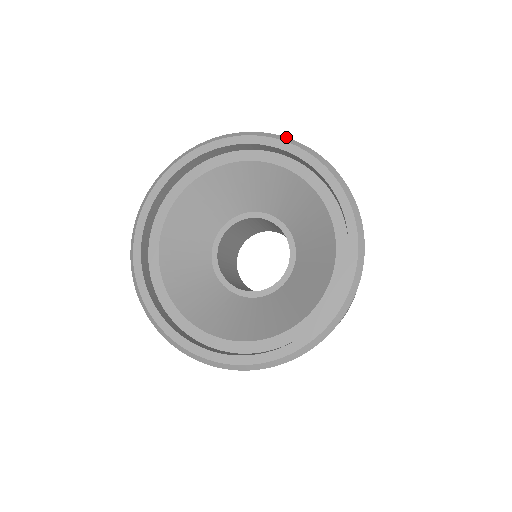
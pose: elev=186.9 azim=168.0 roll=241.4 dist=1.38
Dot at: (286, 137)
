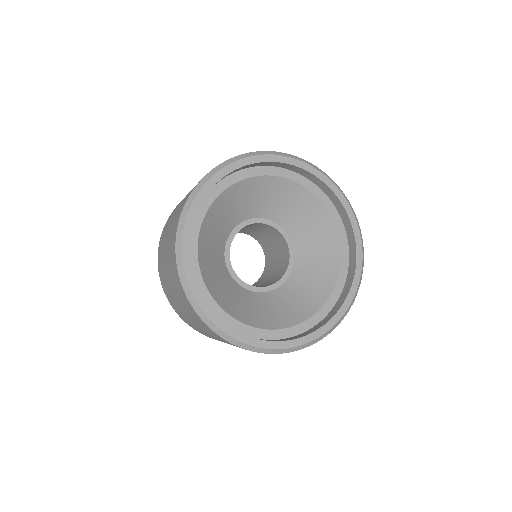
Dot at: occluded
